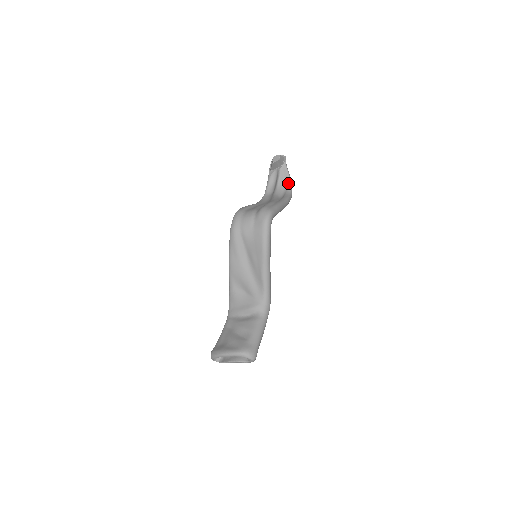
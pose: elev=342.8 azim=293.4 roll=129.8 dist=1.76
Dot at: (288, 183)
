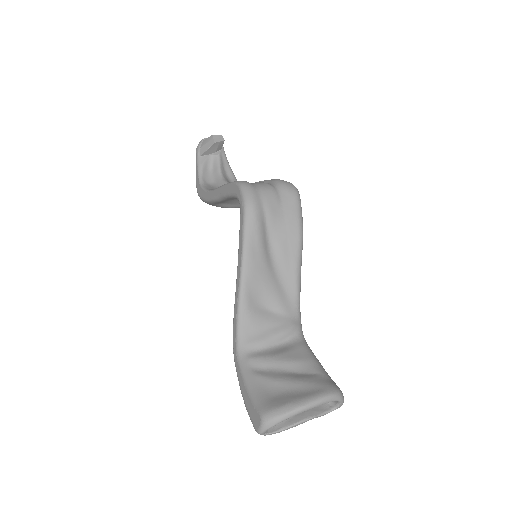
Dot at: (232, 174)
